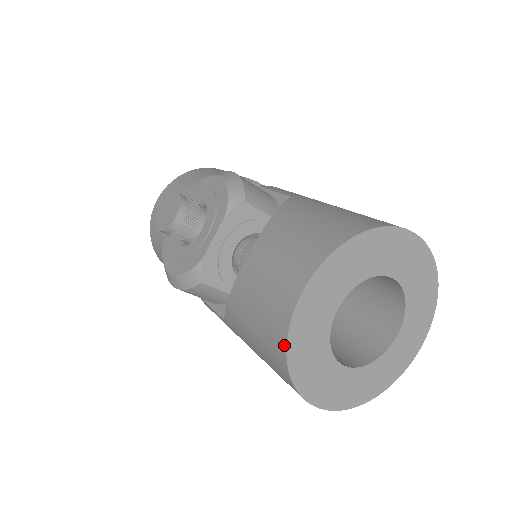
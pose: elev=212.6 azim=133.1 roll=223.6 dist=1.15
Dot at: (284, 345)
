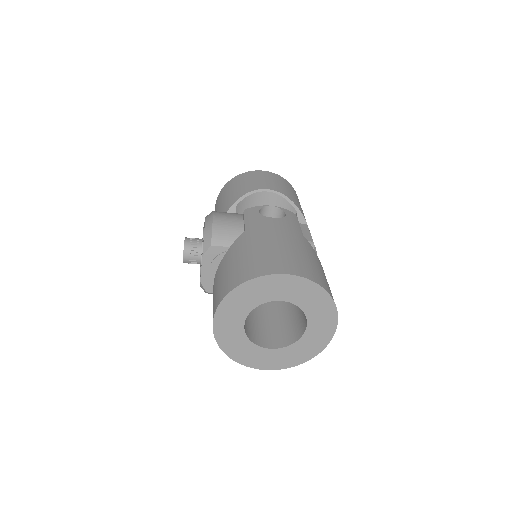
Dot at: (219, 345)
